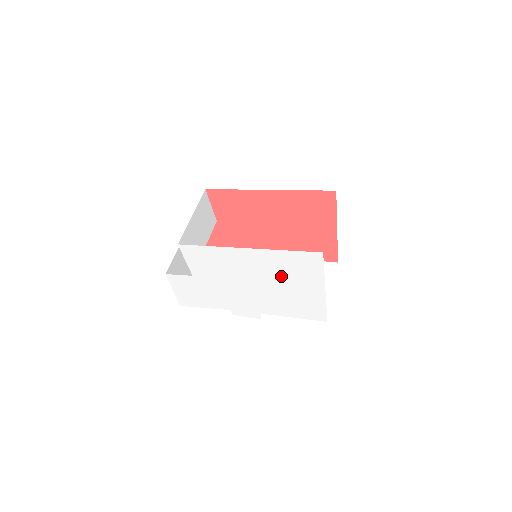
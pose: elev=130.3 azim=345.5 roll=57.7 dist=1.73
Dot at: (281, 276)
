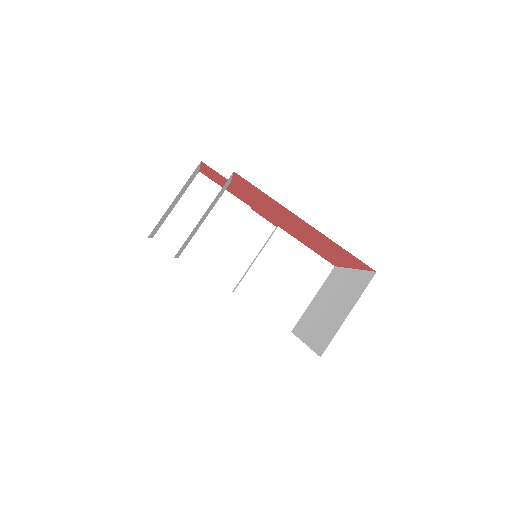
Dot at: occluded
